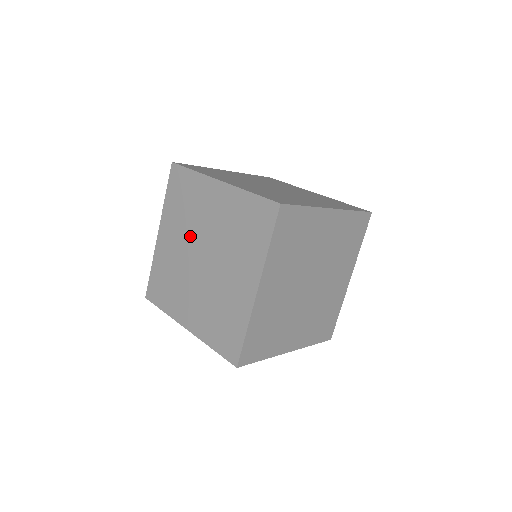
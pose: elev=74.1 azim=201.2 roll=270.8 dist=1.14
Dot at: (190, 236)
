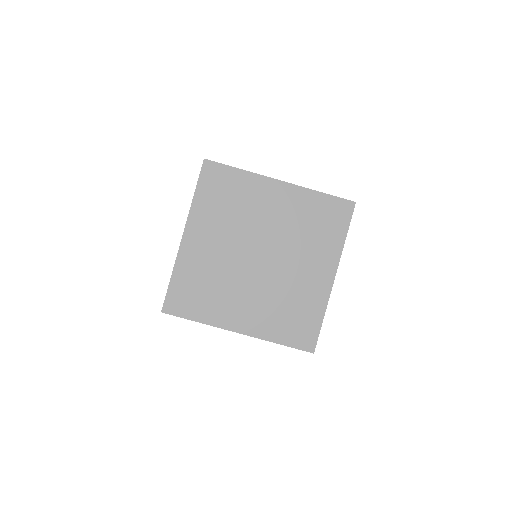
Dot at: (239, 236)
